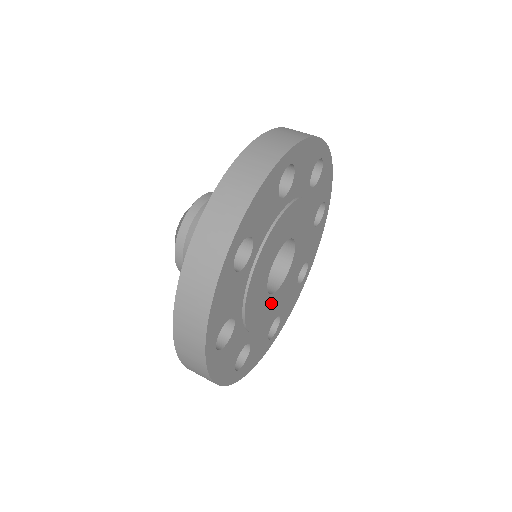
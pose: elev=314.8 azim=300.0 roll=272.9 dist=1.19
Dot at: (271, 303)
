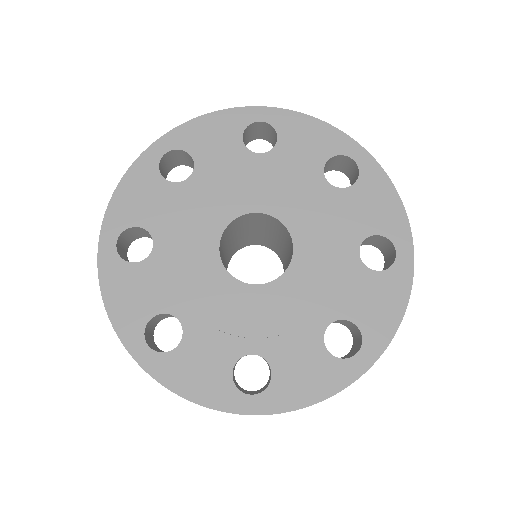
Dot at: (273, 297)
